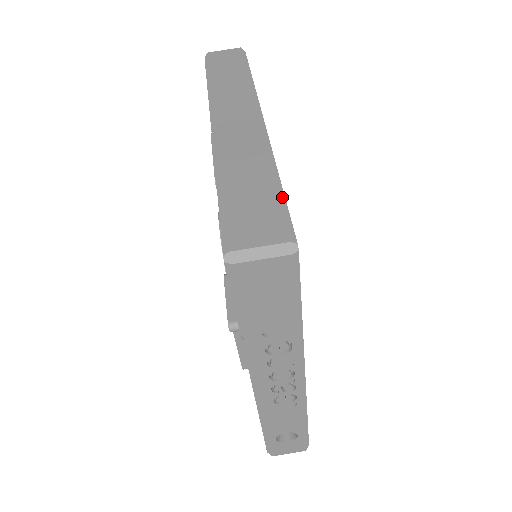
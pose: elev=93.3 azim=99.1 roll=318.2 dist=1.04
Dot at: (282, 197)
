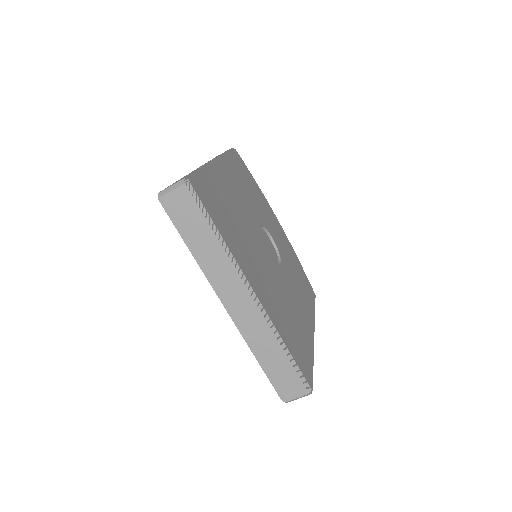
Dot at: (295, 365)
